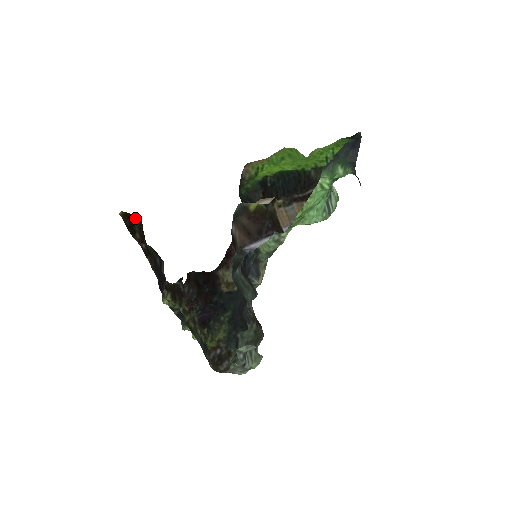
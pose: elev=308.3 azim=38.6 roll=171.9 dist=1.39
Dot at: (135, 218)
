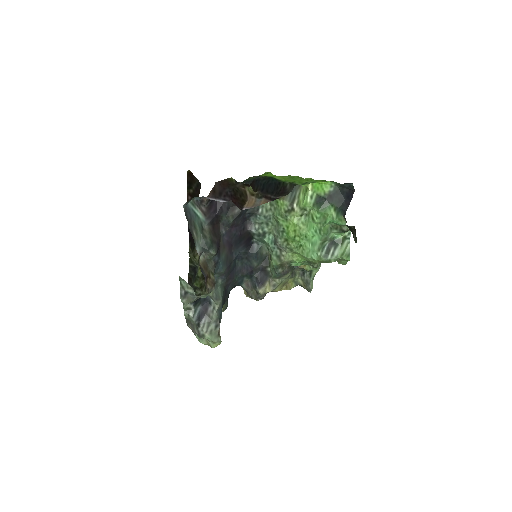
Dot at: (197, 181)
